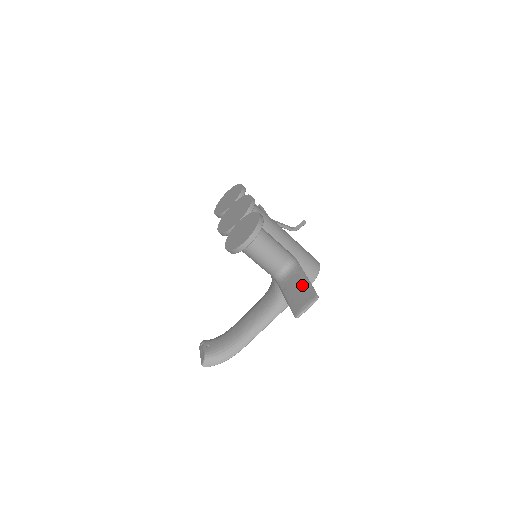
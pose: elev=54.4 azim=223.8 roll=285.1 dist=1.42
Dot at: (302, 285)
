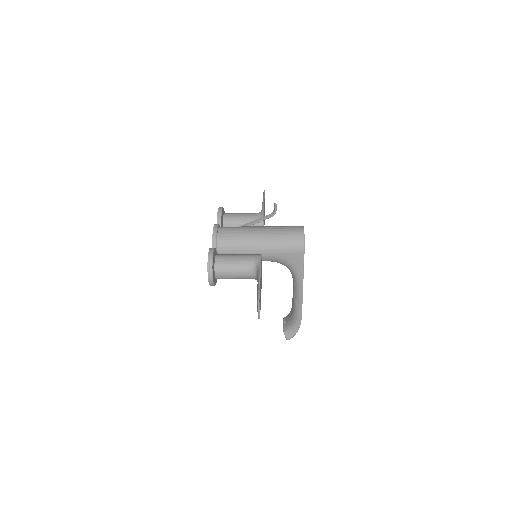
Dot at: (257, 288)
